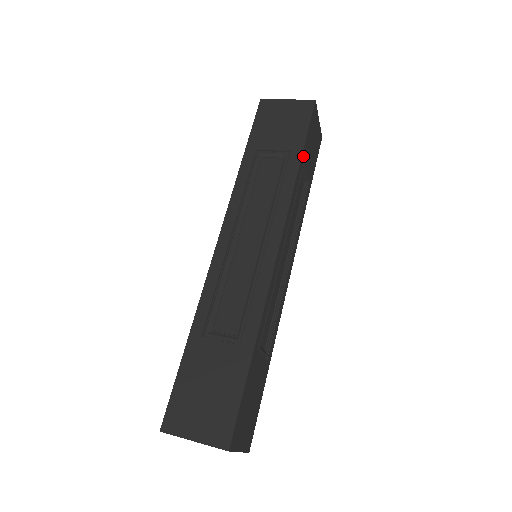
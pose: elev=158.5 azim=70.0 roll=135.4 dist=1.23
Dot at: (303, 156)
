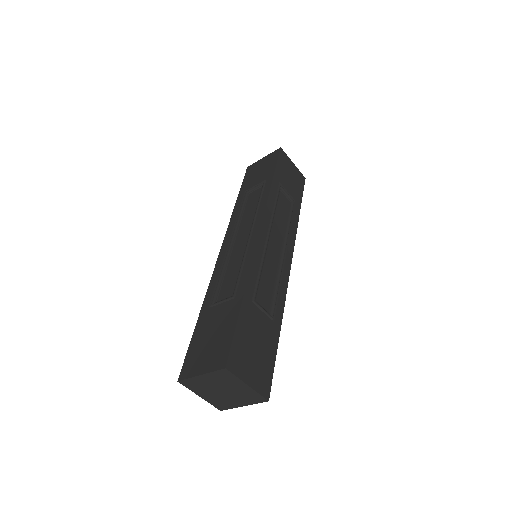
Dot at: (276, 179)
